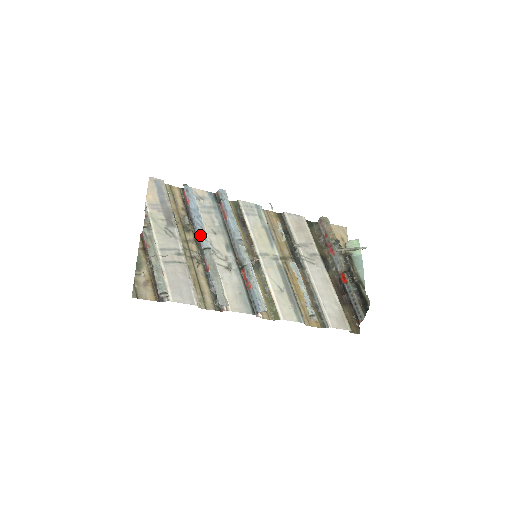
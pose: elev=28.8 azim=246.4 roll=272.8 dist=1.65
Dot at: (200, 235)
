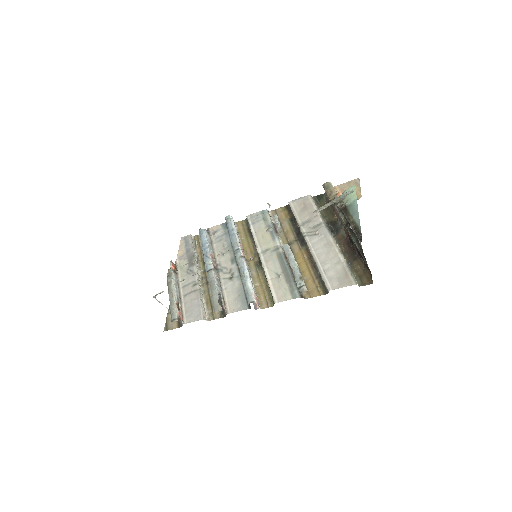
Dot at: (205, 262)
